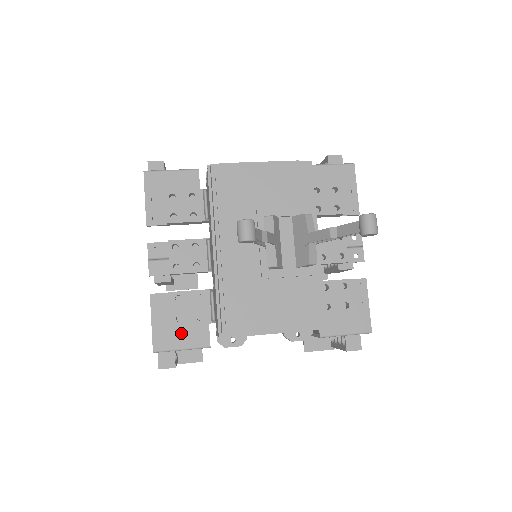
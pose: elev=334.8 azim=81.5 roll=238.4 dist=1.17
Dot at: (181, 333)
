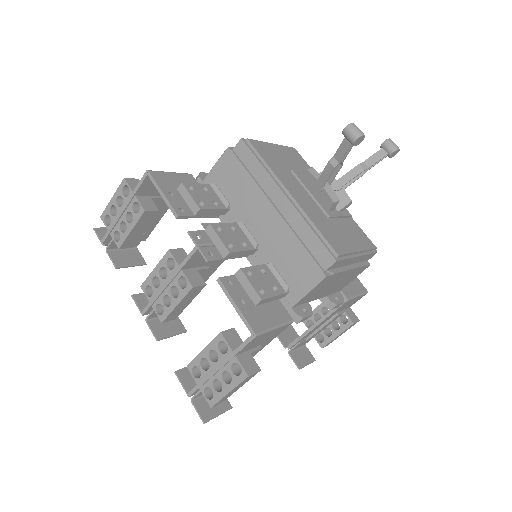
Dot at: (265, 311)
